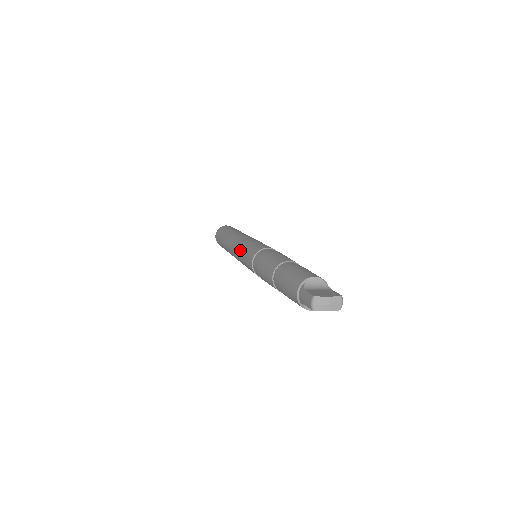
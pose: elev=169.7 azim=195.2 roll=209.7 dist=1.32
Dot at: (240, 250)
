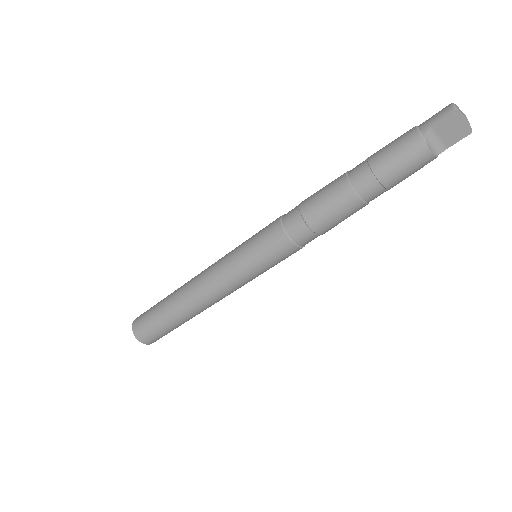
Dot at: (235, 248)
